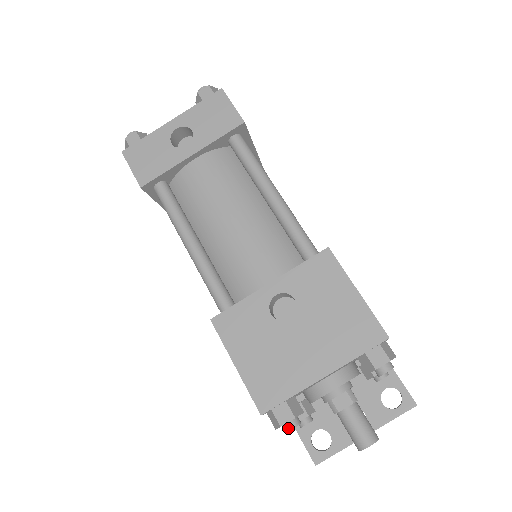
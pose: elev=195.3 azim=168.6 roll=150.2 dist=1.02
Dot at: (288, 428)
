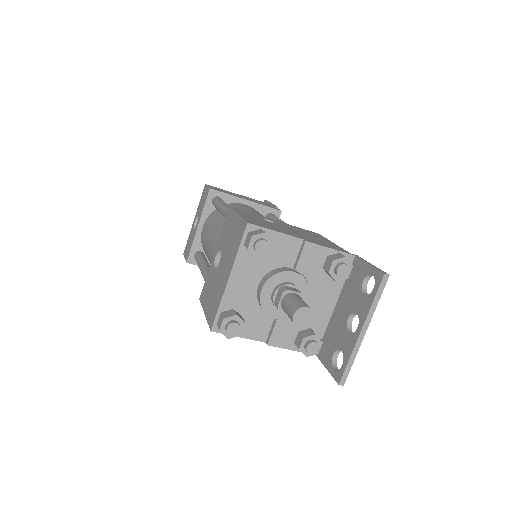
Dot at: (226, 330)
